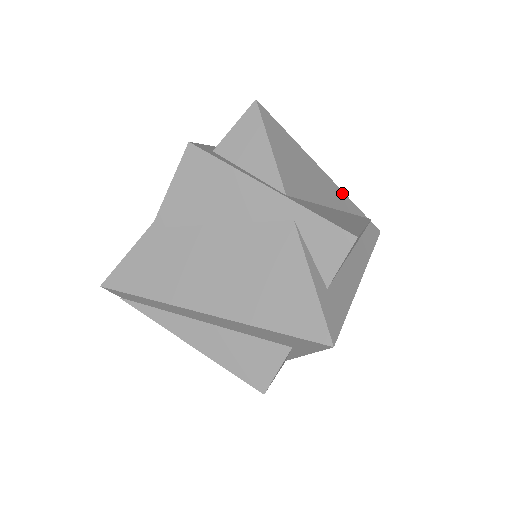
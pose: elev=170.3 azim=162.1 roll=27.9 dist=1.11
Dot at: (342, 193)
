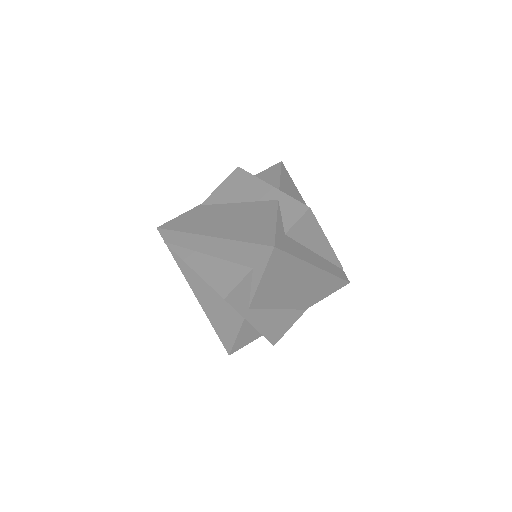
Dot at: occluded
